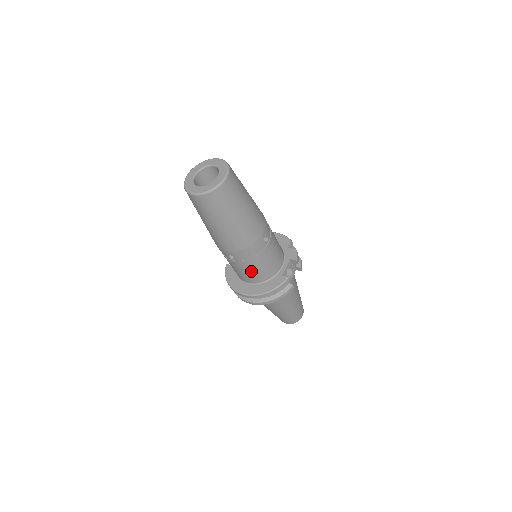
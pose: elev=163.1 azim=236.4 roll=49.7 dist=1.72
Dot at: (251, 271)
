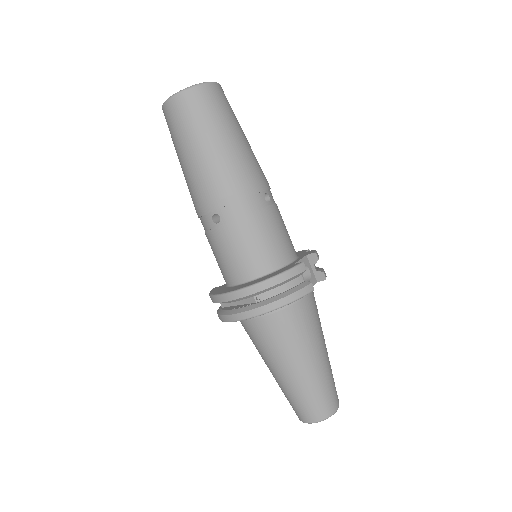
Dot at: (245, 247)
